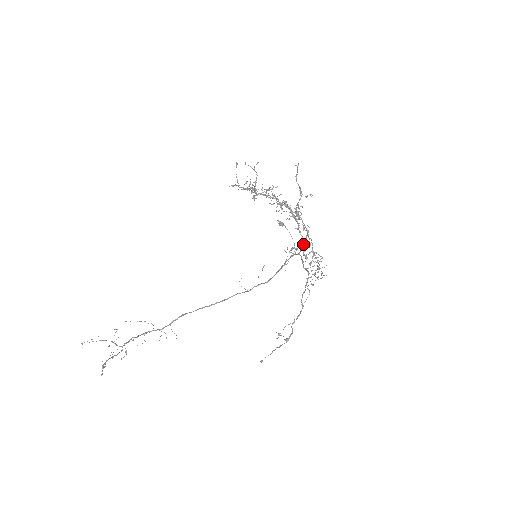
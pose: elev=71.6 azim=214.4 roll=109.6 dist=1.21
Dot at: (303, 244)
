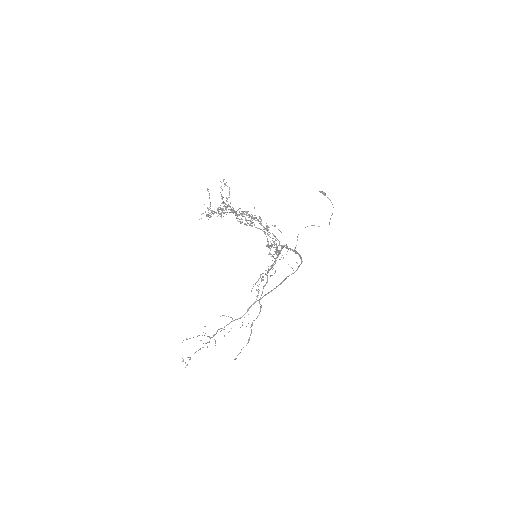
Dot at: occluded
